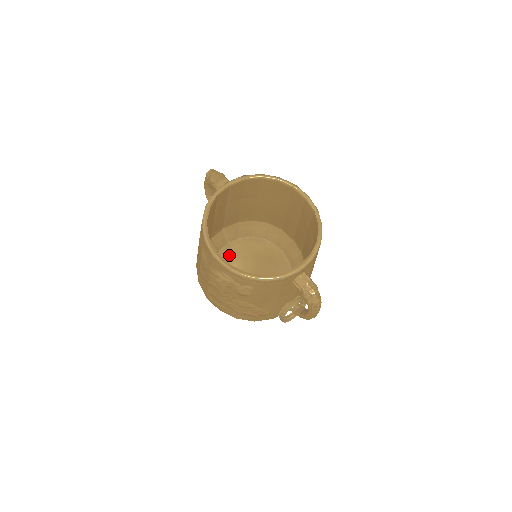
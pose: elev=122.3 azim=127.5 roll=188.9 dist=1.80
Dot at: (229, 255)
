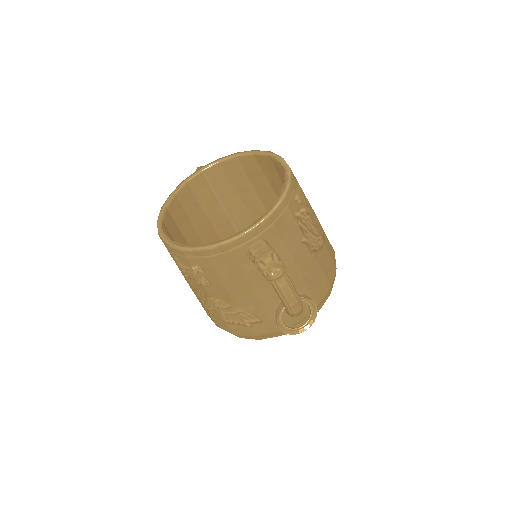
Dot at: occluded
